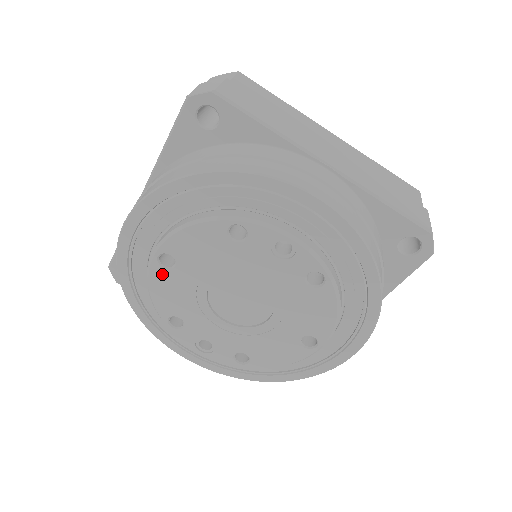
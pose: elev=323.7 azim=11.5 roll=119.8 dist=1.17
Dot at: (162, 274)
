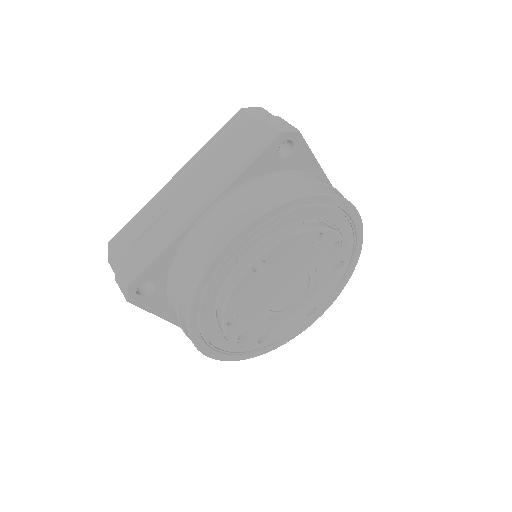
Dot at: (250, 279)
